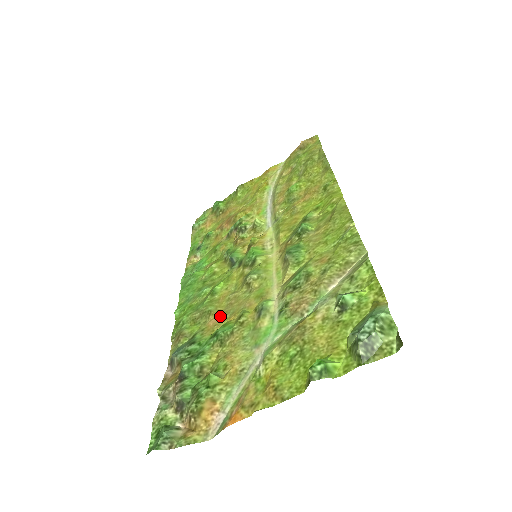
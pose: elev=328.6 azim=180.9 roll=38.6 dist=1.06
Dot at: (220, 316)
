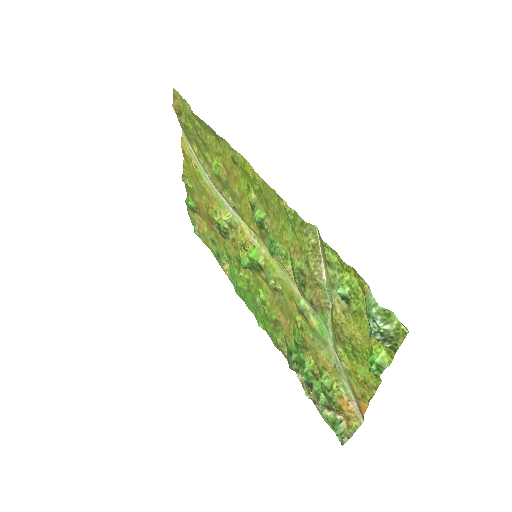
Dot at: (285, 322)
